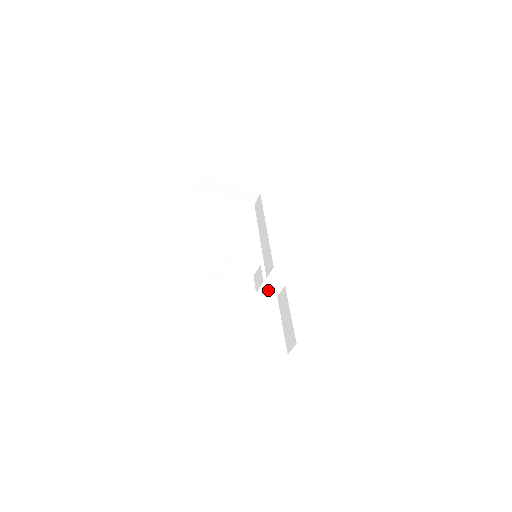
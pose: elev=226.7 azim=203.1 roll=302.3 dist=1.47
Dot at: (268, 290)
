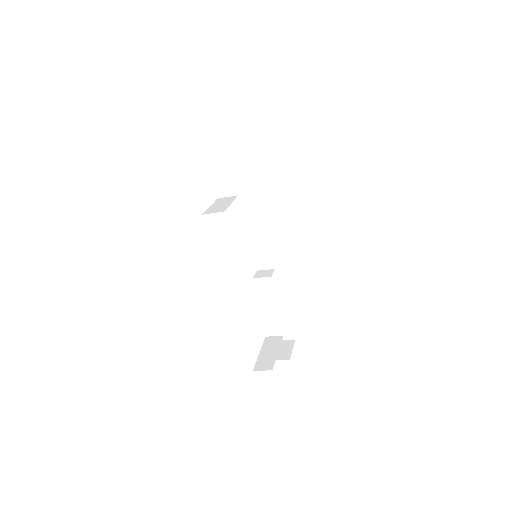
Dot at: occluded
